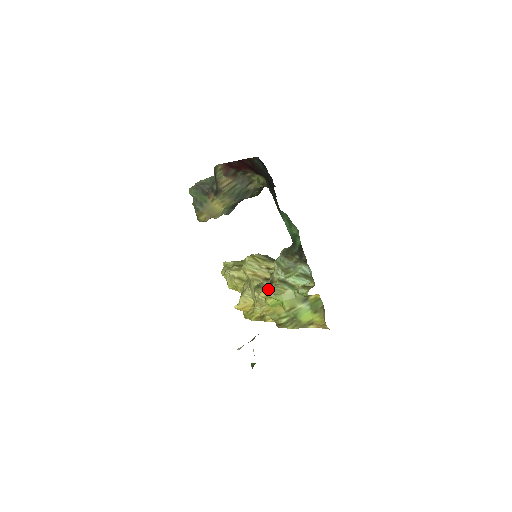
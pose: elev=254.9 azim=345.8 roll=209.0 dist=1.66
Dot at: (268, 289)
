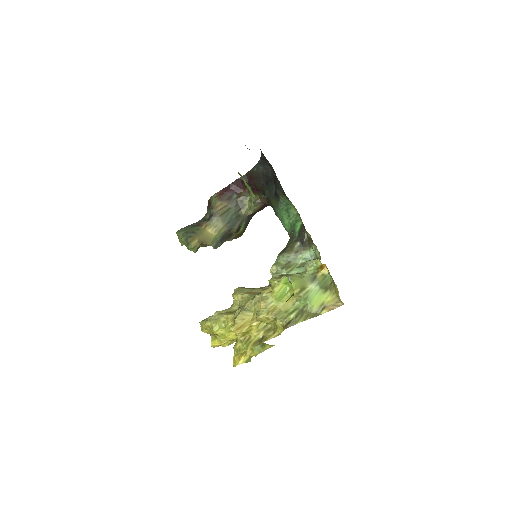
Dot at: occluded
